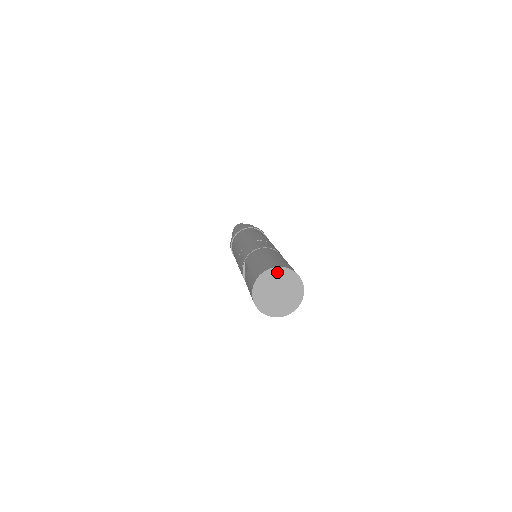
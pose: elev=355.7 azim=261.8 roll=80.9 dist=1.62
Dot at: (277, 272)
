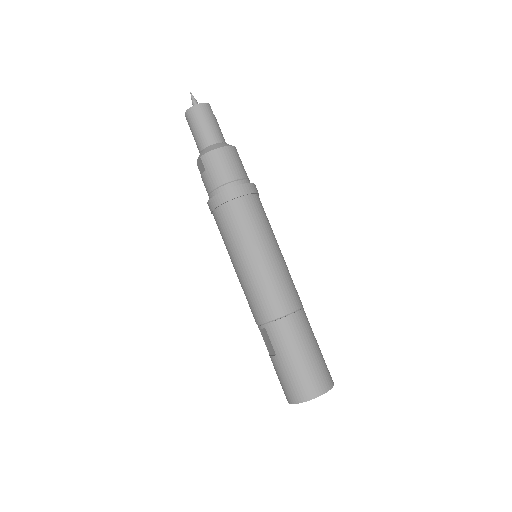
Dot at: (317, 396)
